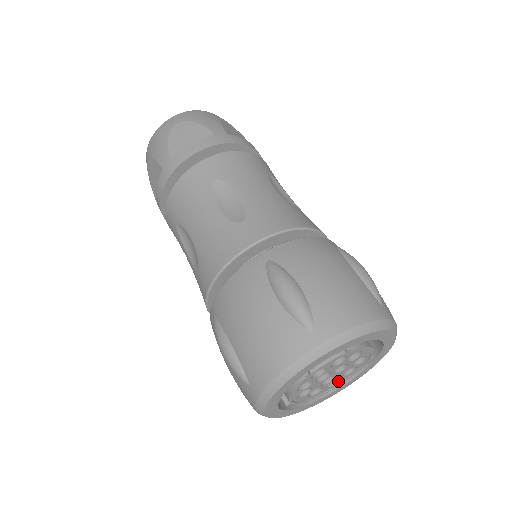
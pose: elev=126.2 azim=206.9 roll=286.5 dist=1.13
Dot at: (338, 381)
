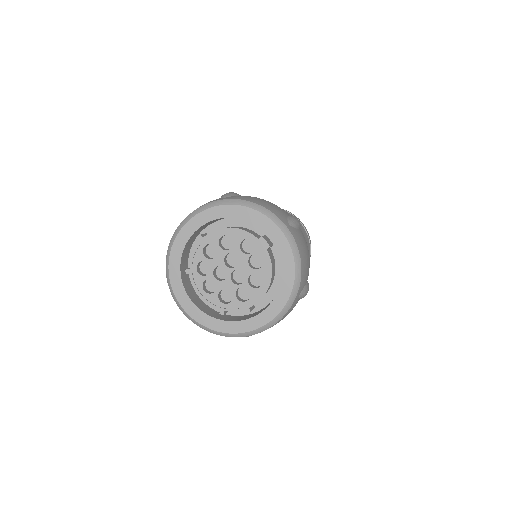
Dot at: (262, 277)
